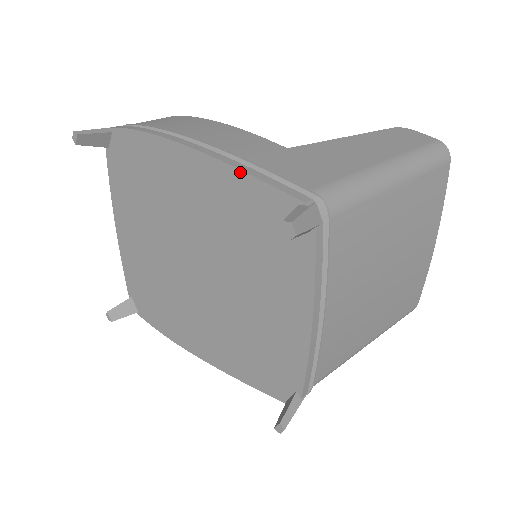
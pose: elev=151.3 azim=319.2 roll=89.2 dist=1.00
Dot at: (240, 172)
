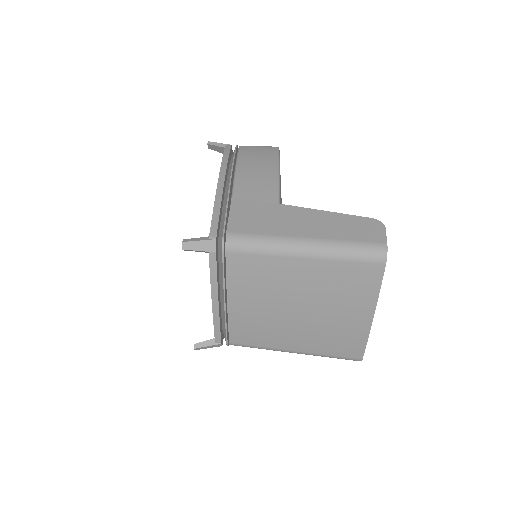
Dot at: (214, 204)
